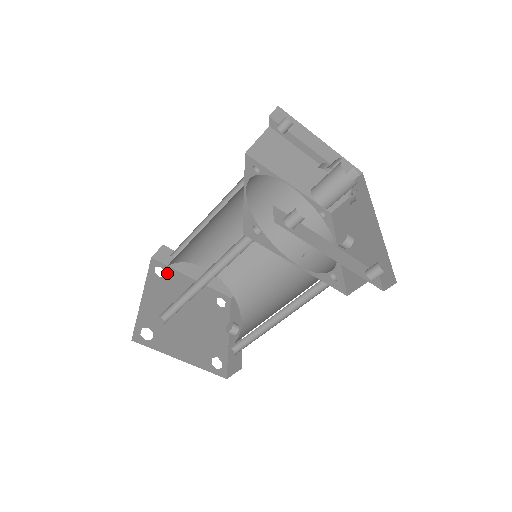
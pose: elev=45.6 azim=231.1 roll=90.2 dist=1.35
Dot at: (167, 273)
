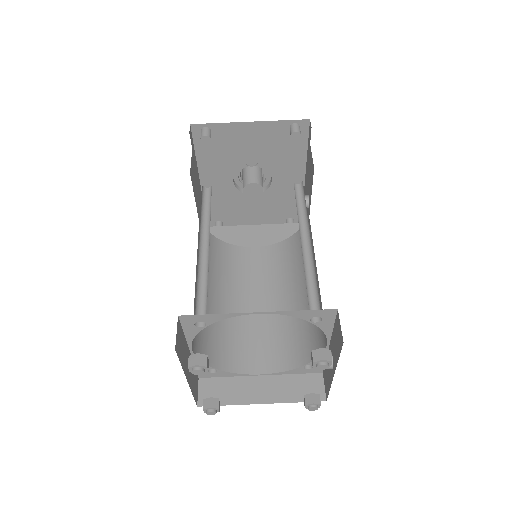
Dot at: occluded
